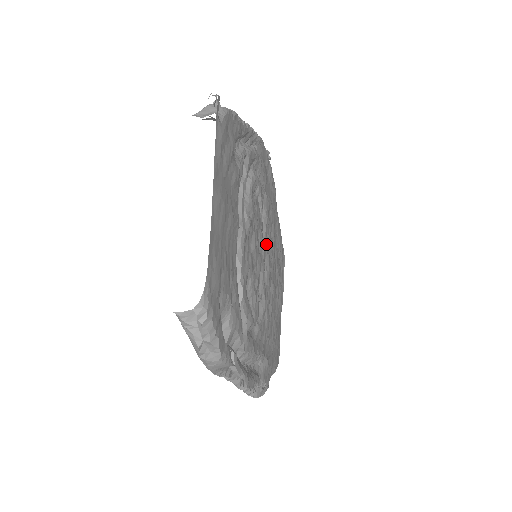
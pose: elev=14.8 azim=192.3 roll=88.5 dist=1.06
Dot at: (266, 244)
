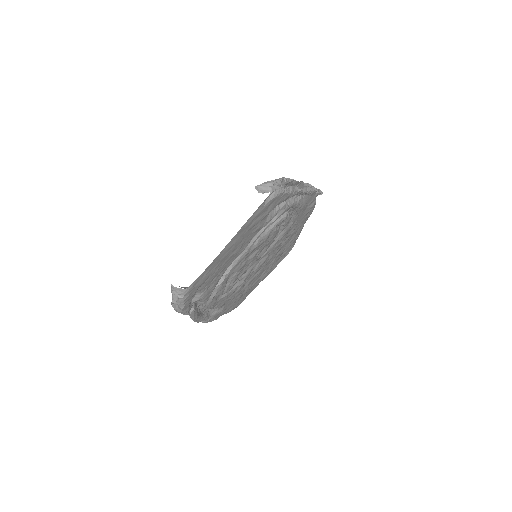
Dot at: (270, 250)
